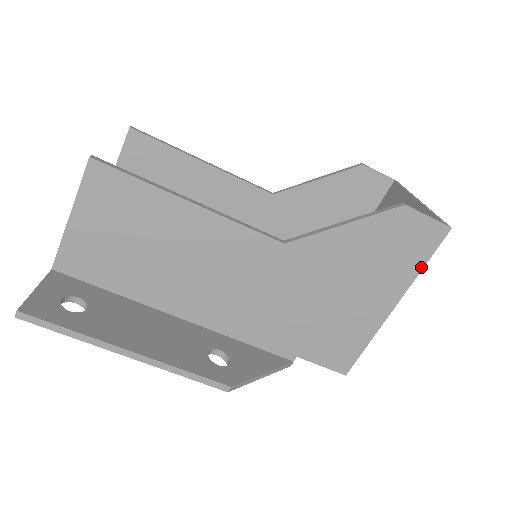
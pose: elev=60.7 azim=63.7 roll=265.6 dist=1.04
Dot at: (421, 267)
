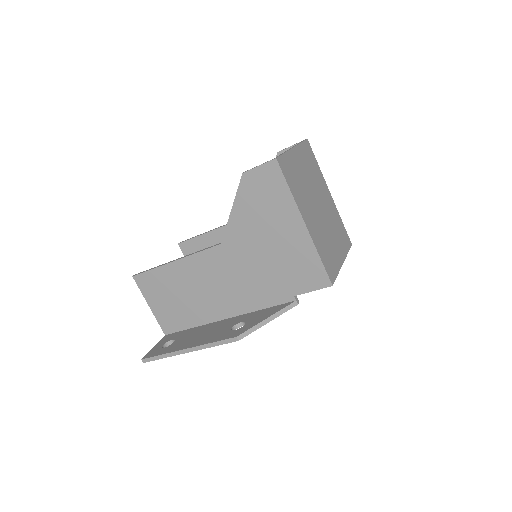
Dot at: (289, 191)
